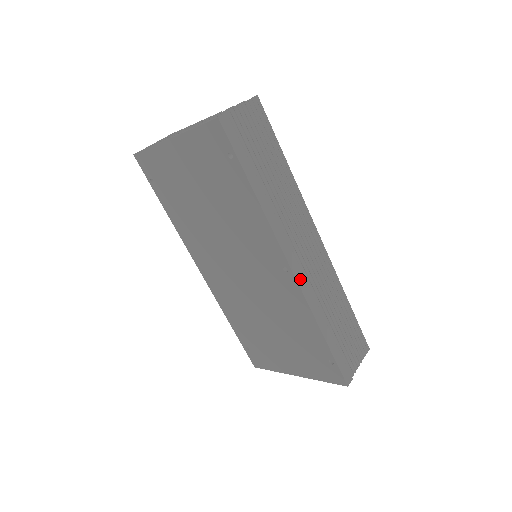
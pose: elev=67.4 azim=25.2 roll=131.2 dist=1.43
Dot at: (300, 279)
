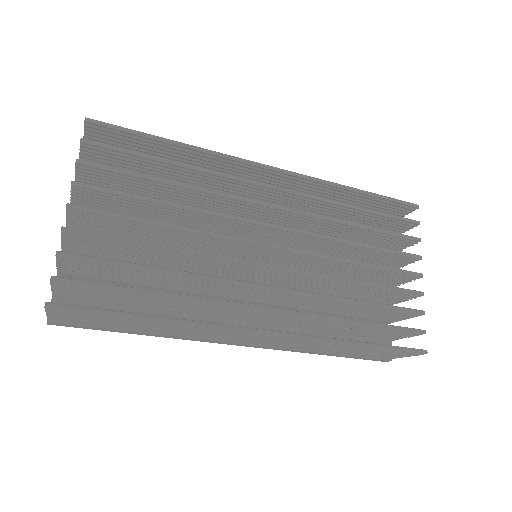
Dot at: (257, 347)
